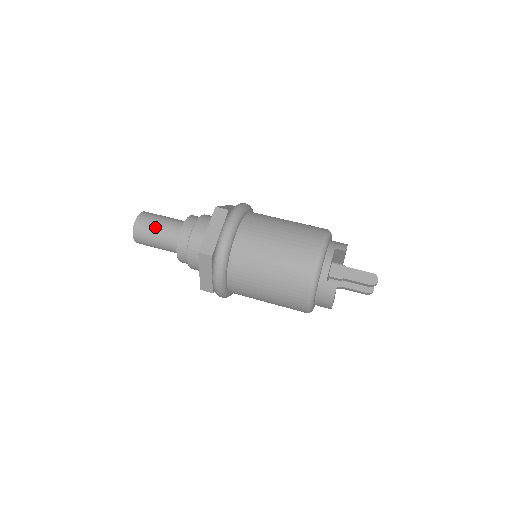
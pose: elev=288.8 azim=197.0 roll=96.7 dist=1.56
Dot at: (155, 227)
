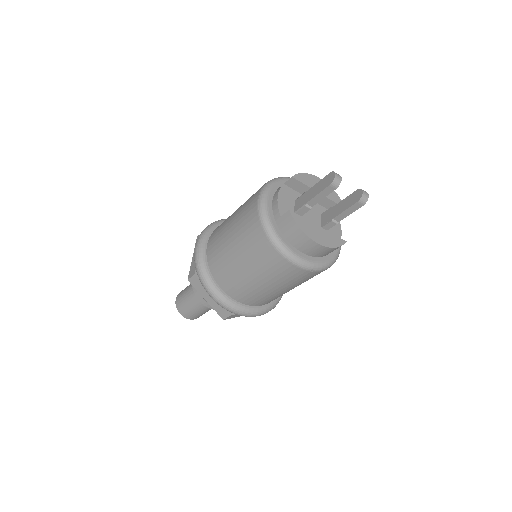
Dot at: (185, 293)
